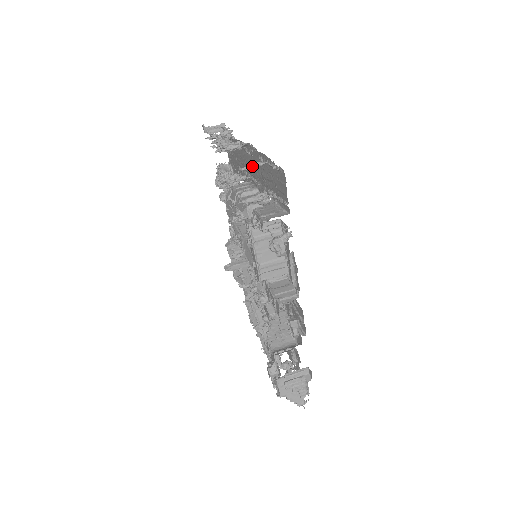
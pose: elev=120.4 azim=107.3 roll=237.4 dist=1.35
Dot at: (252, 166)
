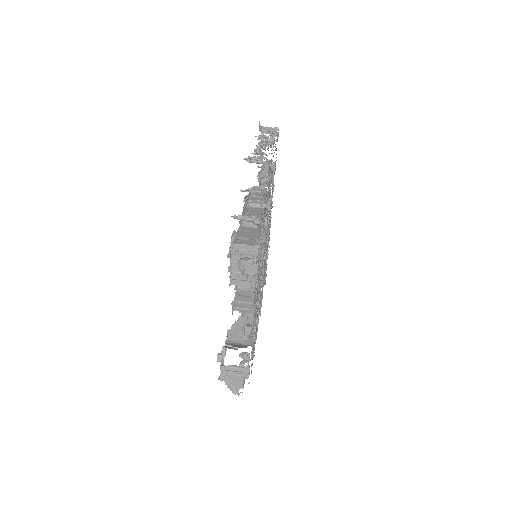
Dot at: (250, 191)
